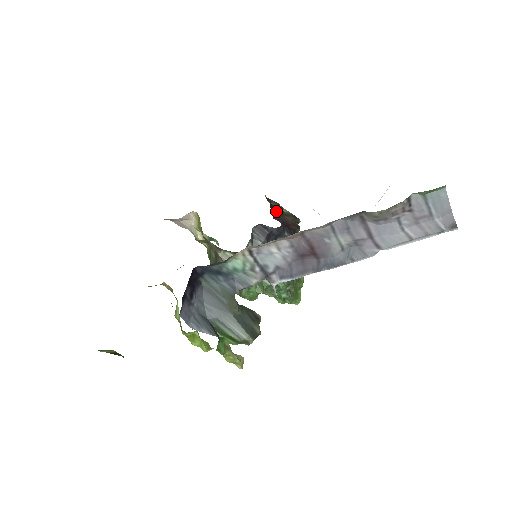
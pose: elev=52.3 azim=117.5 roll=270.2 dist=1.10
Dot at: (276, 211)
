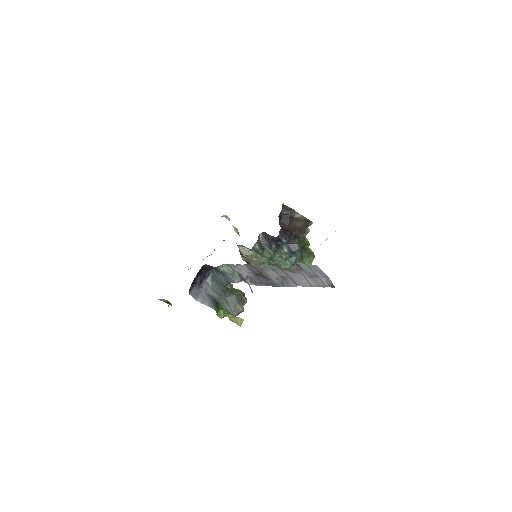
Dot at: (285, 219)
